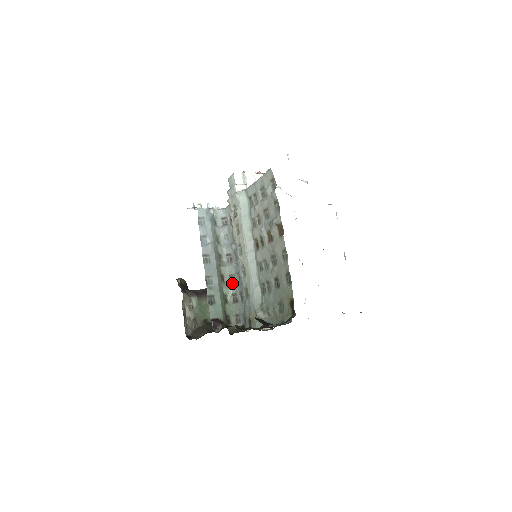
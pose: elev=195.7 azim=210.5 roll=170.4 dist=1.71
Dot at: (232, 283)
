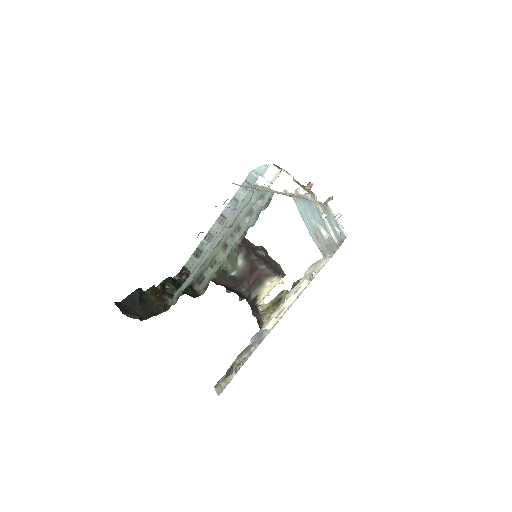
Dot at: (227, 258)
